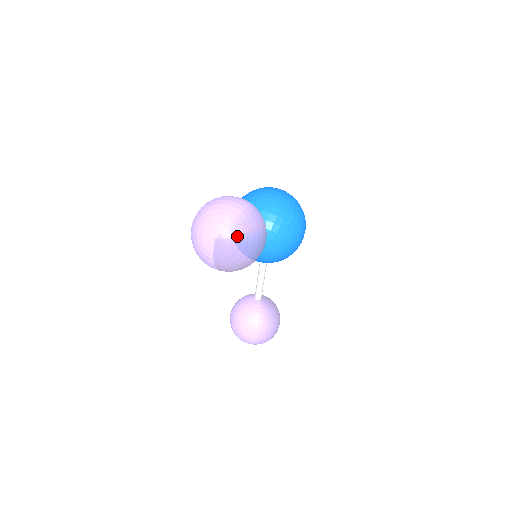
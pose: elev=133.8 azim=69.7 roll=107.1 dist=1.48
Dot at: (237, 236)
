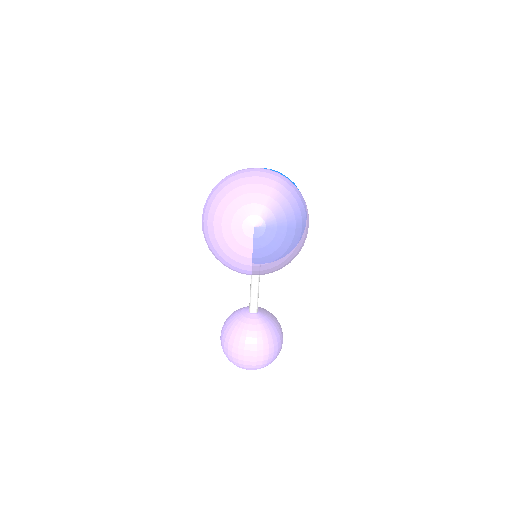
Dot at: (284, 218)
